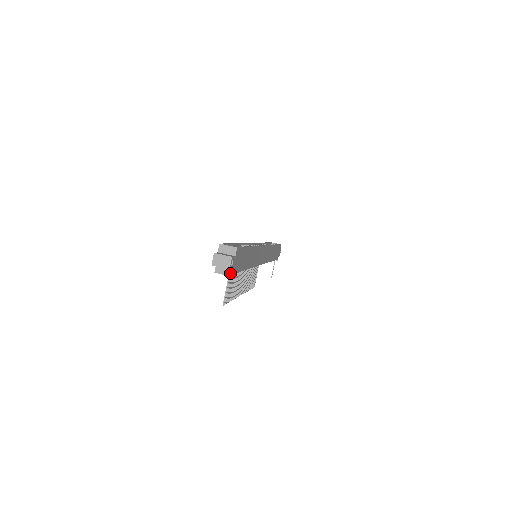
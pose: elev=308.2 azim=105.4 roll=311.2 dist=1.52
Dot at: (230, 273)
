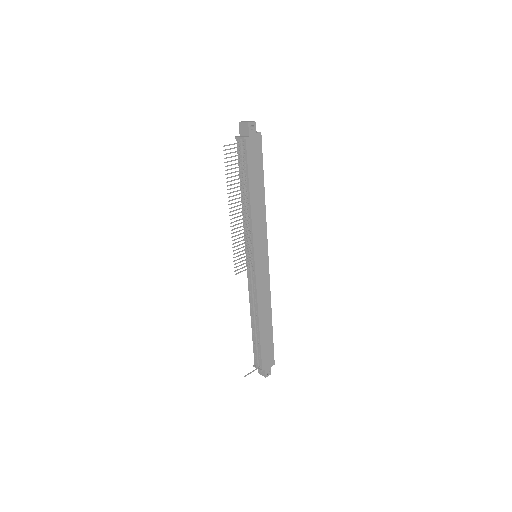
Dot at: (245, 137)
